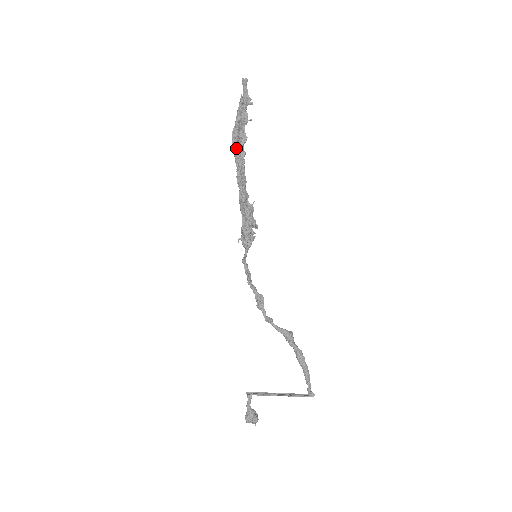
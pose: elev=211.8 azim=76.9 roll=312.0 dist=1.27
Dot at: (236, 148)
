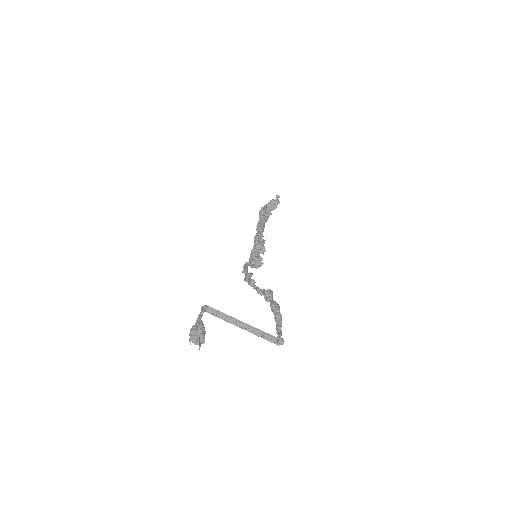
Dot at: (261, 211)
